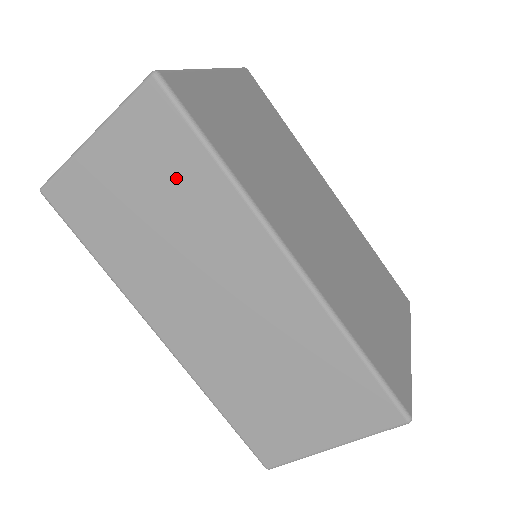
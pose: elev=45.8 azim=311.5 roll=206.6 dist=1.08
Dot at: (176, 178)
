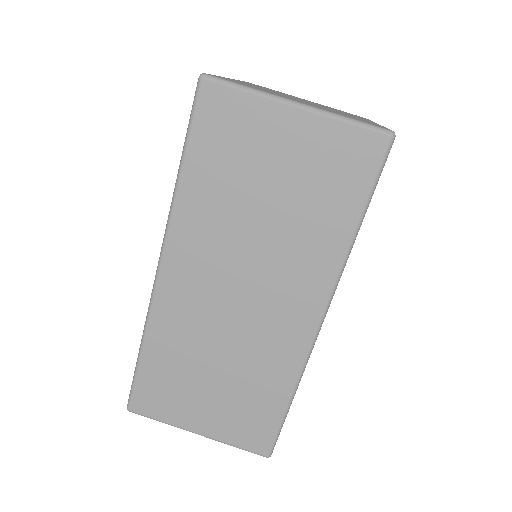
Dot at: (319, 202)
